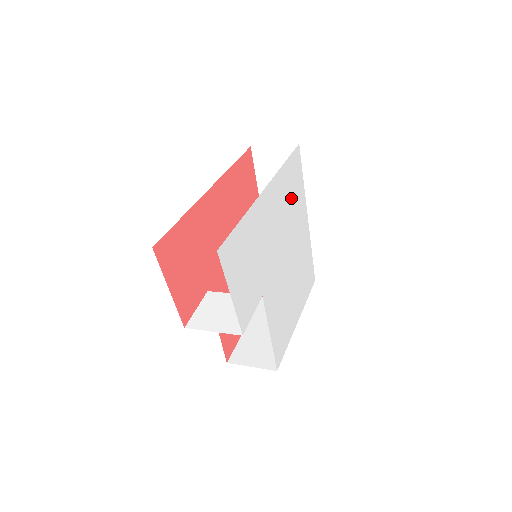
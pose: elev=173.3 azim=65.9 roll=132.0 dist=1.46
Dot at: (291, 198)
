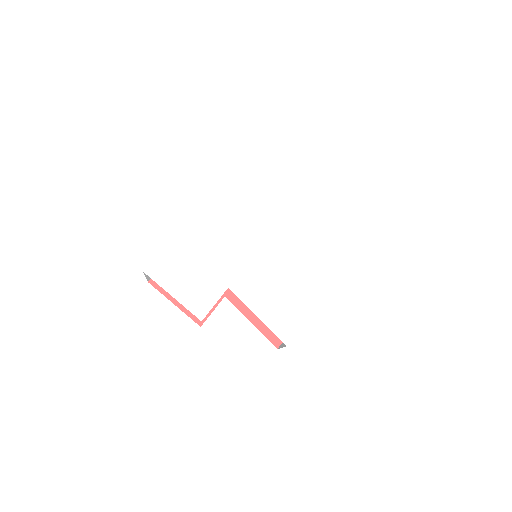
Dot at: (262, 198)
